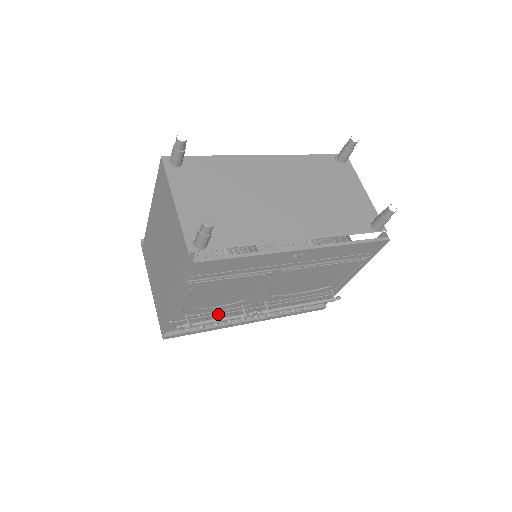
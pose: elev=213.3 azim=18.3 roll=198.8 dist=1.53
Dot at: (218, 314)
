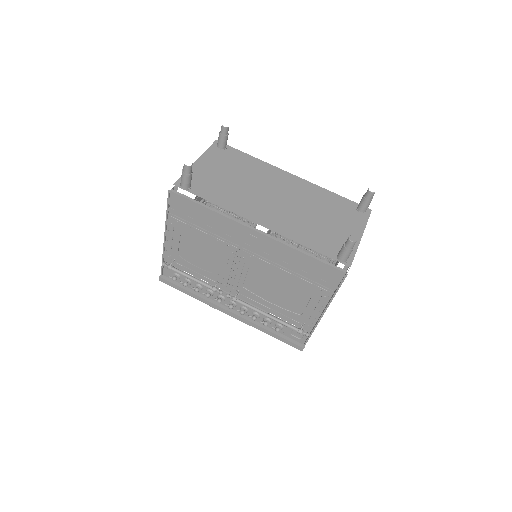
Dot at: (200, 279)
